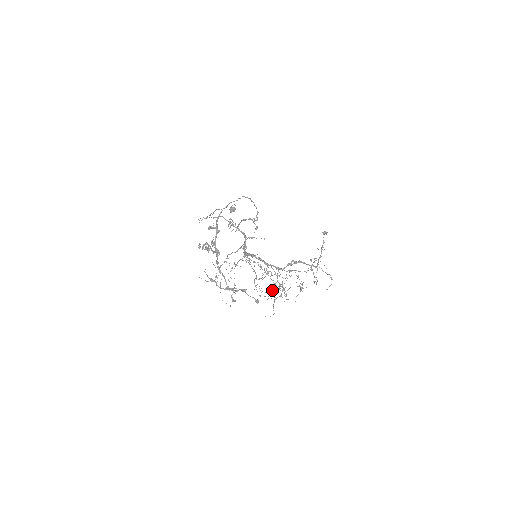
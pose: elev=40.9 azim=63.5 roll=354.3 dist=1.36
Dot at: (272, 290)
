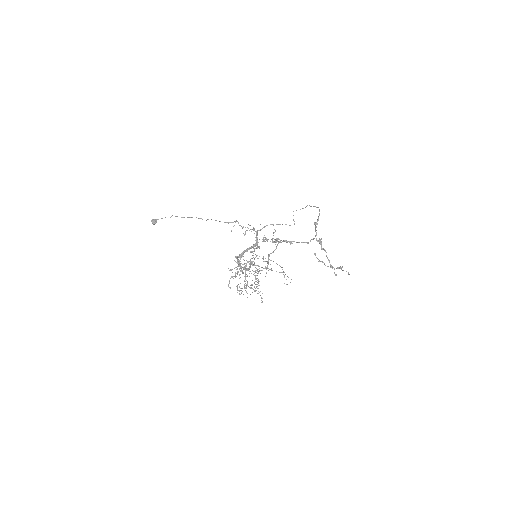
Dot at: occluded
